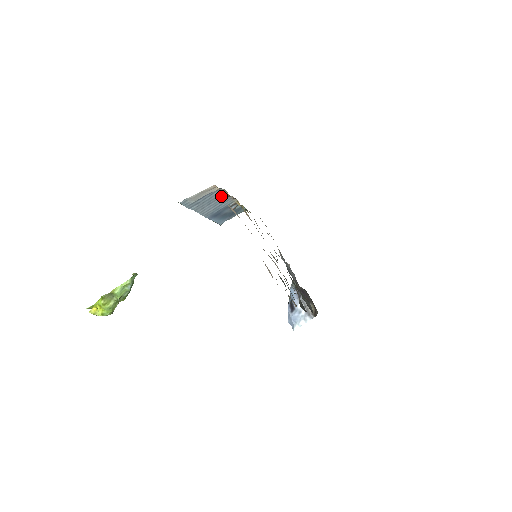
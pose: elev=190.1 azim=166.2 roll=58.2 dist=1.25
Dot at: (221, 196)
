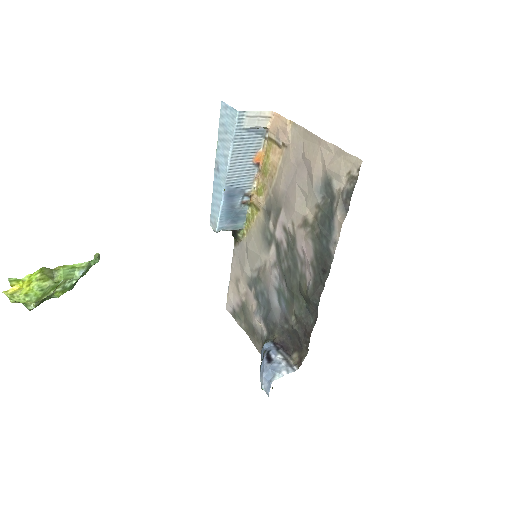
Dot at: (255, 155)
